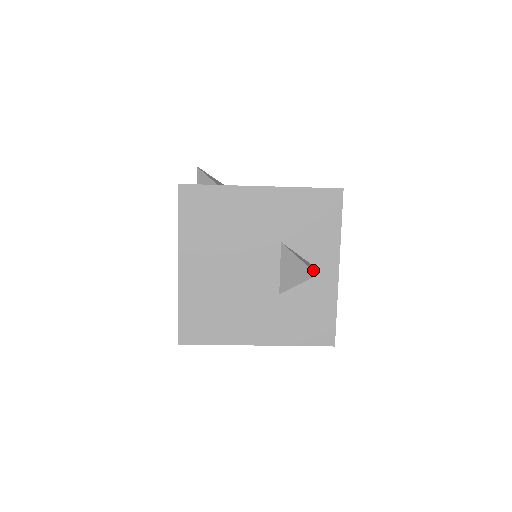
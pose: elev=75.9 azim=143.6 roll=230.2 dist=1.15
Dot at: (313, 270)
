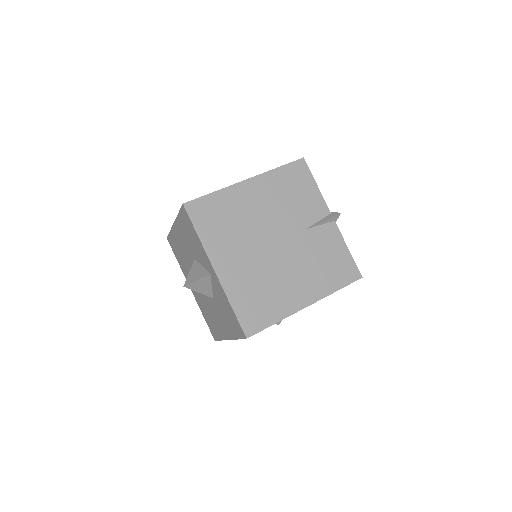
Dot at: (188, 281)
